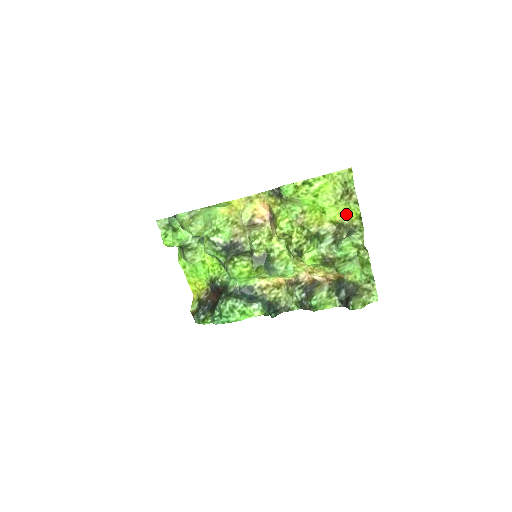
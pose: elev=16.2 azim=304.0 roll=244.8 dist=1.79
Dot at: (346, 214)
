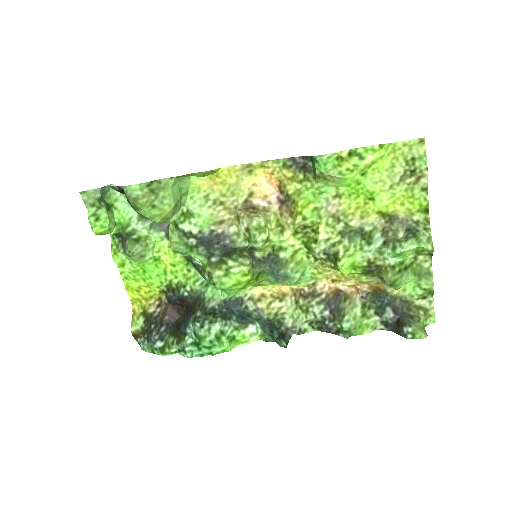
Dot at: (404, 204)
